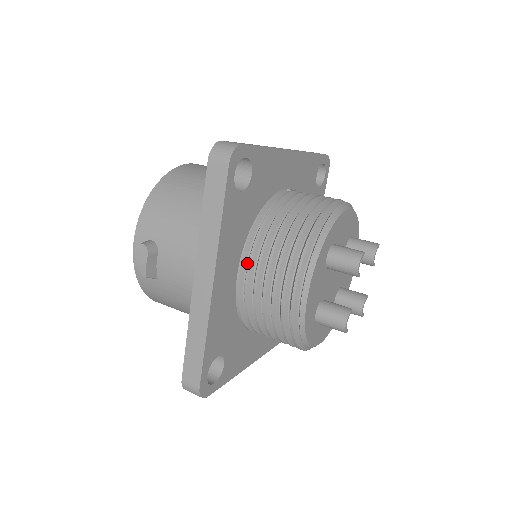
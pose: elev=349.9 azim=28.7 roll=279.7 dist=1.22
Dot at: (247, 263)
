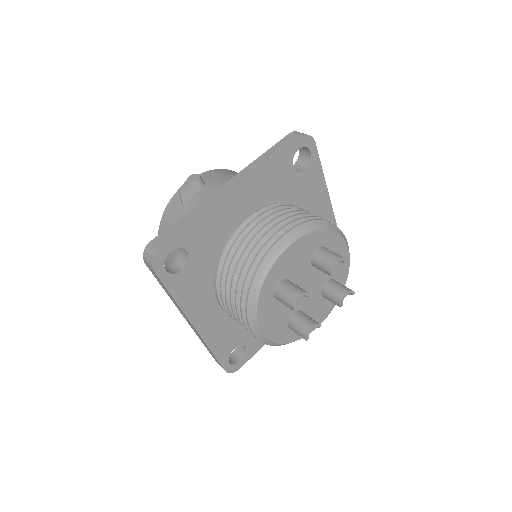
Dot at: occluded
